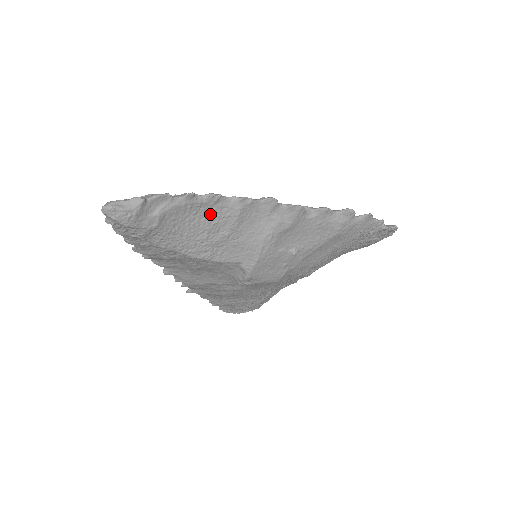
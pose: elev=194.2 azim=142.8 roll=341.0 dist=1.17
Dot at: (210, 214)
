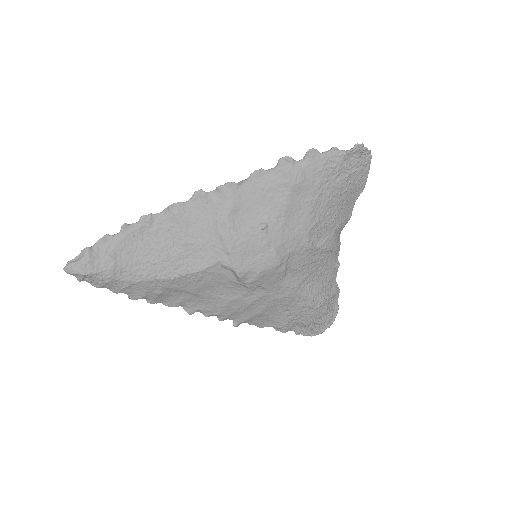
Dot at: (155, 234)
